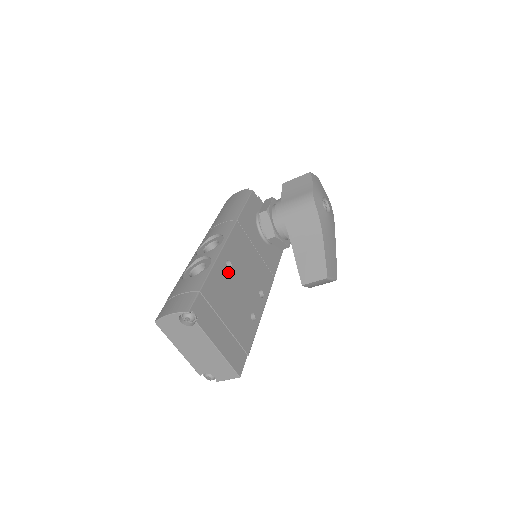
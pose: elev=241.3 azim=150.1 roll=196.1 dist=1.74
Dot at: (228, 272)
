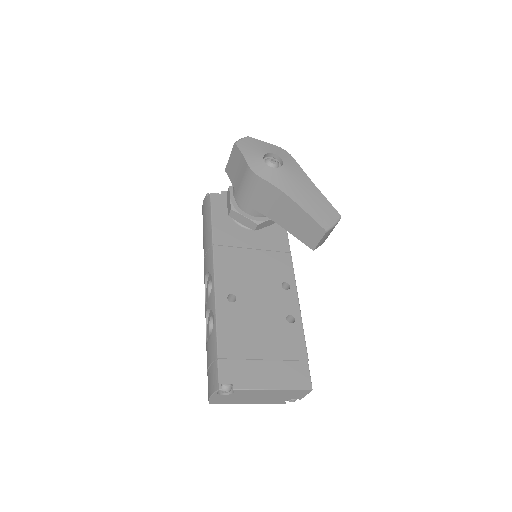
Dot at: (236, 307)
